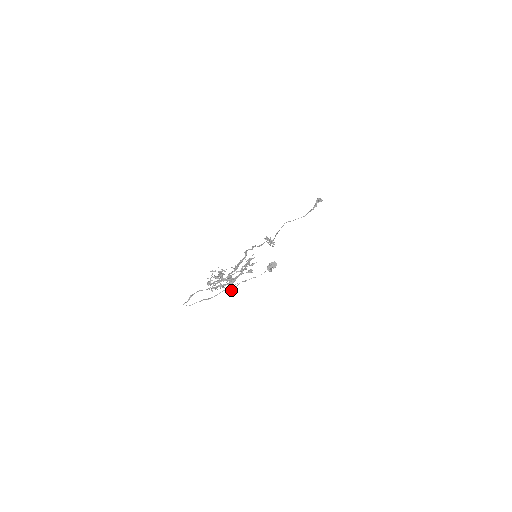
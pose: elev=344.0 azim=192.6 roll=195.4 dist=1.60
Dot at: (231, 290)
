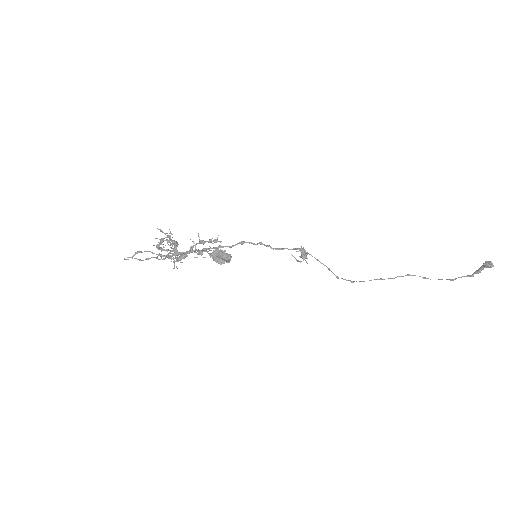
Dot at: (174, 267)
